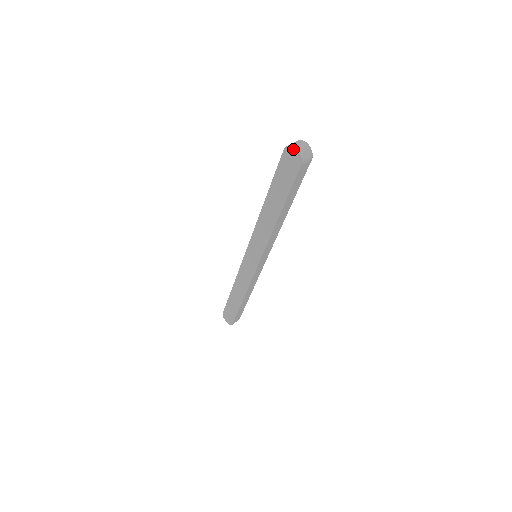
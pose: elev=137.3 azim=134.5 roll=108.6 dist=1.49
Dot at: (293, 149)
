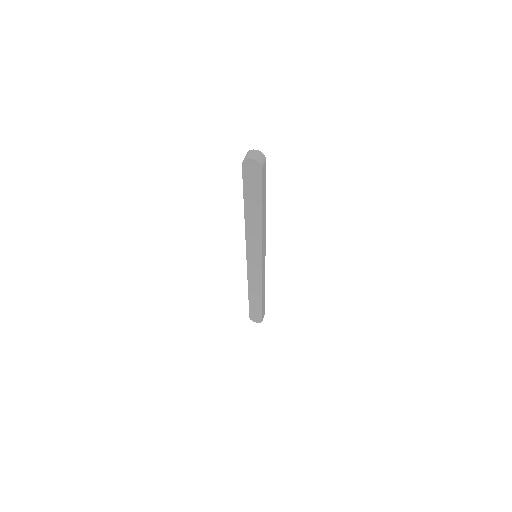
Dot at: (250, 160)
